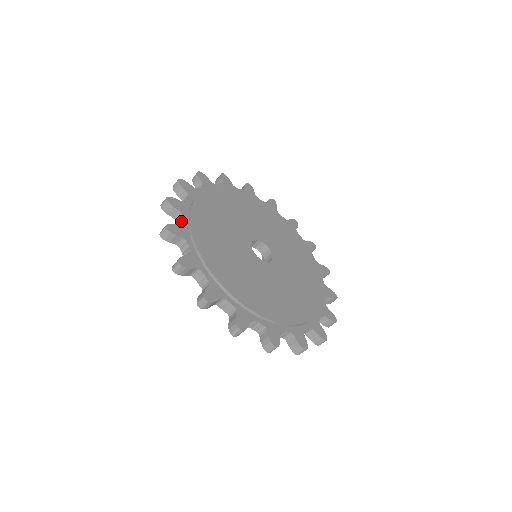
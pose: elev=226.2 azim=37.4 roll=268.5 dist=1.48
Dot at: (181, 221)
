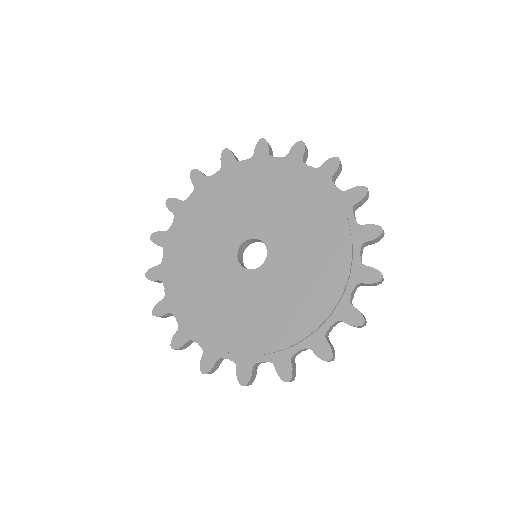
Dot at: (165, 289)
